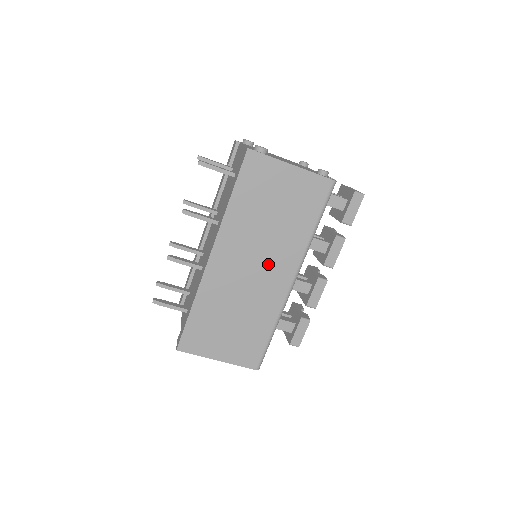
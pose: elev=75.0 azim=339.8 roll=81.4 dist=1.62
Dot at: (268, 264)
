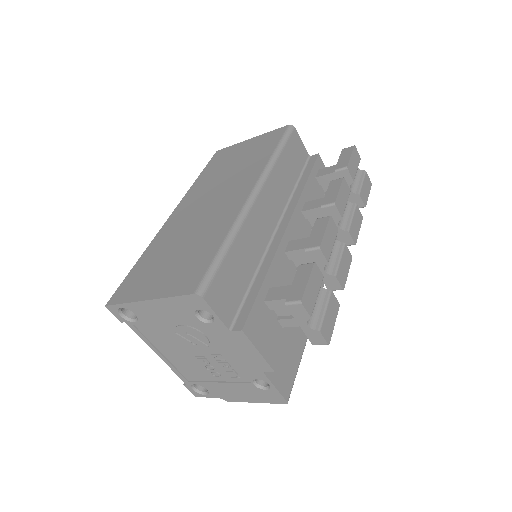
Dot at: (225, 194)
